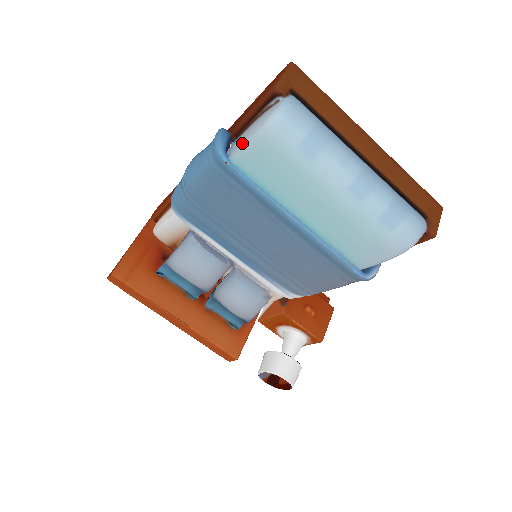
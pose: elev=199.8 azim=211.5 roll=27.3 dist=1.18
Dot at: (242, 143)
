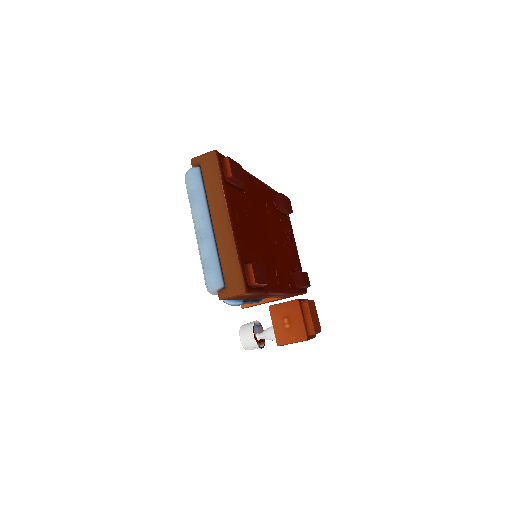
Dot at: occluded
